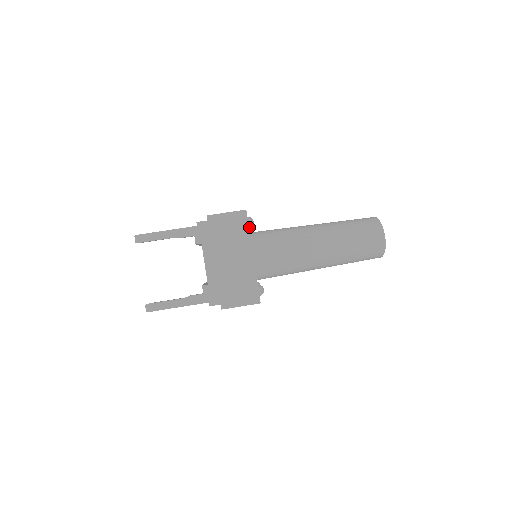
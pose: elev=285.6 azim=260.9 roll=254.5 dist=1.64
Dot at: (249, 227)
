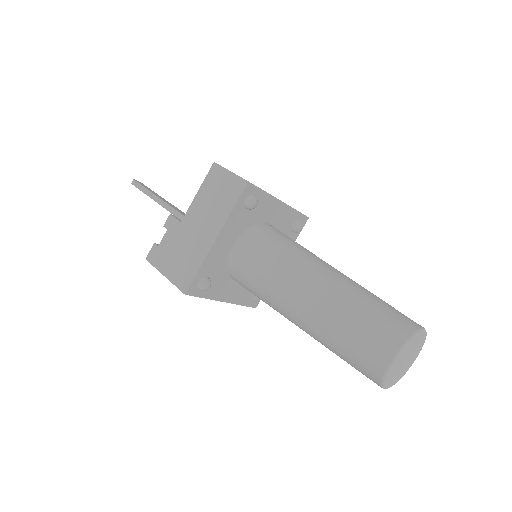
Dot at: (294, 223)
